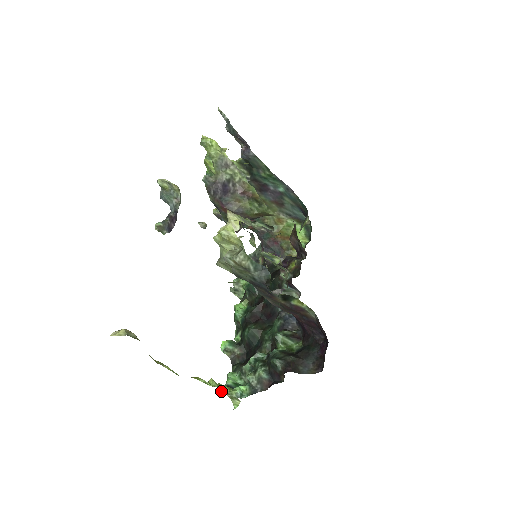
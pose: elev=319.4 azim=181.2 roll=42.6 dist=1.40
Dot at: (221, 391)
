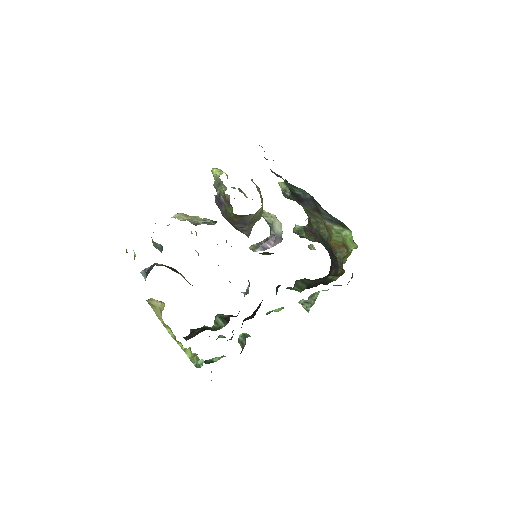
Dot at: (189, 358)
